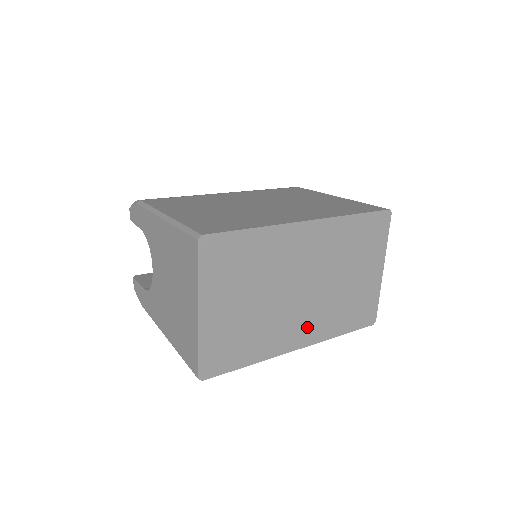
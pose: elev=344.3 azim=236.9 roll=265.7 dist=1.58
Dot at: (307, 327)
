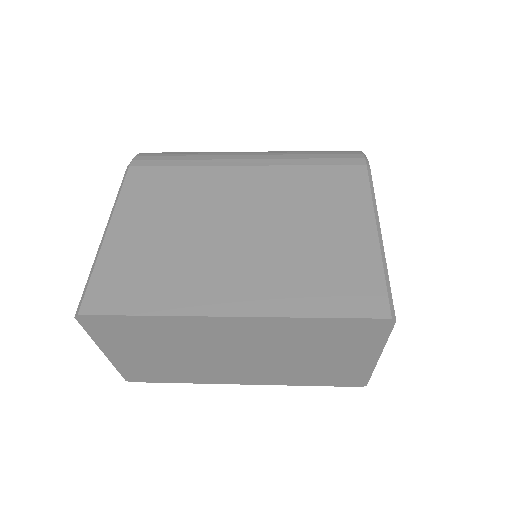
Dot at: (253, 375)
